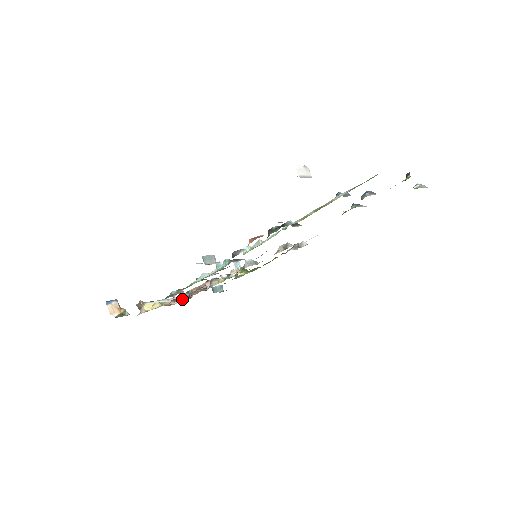
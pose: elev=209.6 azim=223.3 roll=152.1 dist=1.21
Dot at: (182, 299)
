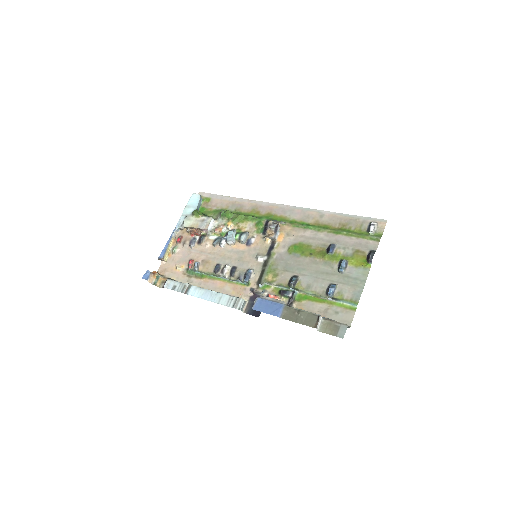
Dot at: (180, 229)
